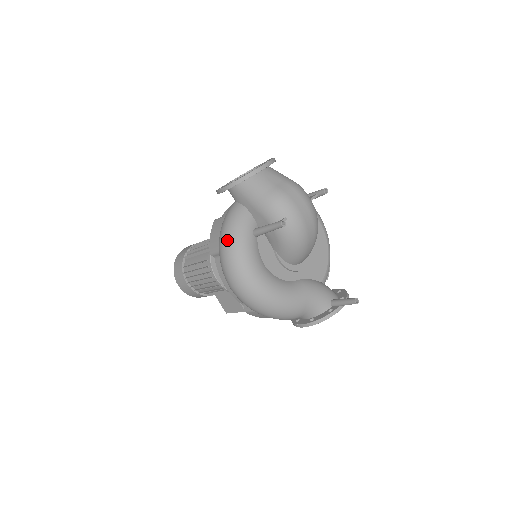
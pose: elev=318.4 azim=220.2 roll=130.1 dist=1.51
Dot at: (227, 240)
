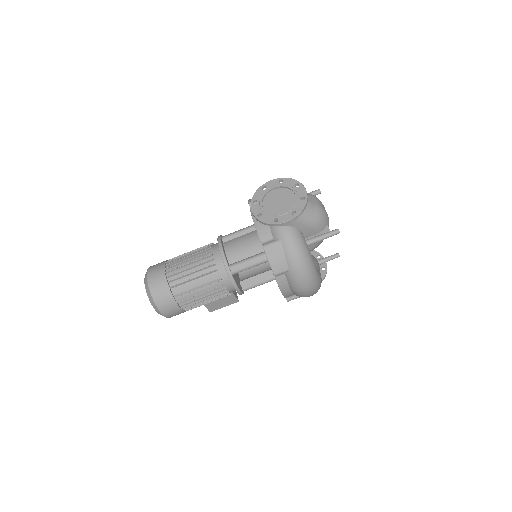
Dot at: (302, 260)
